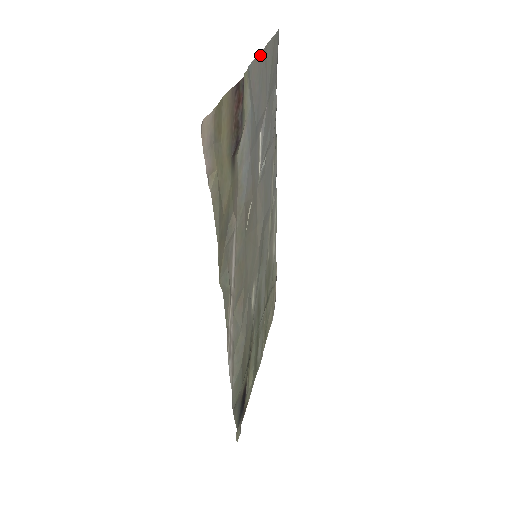
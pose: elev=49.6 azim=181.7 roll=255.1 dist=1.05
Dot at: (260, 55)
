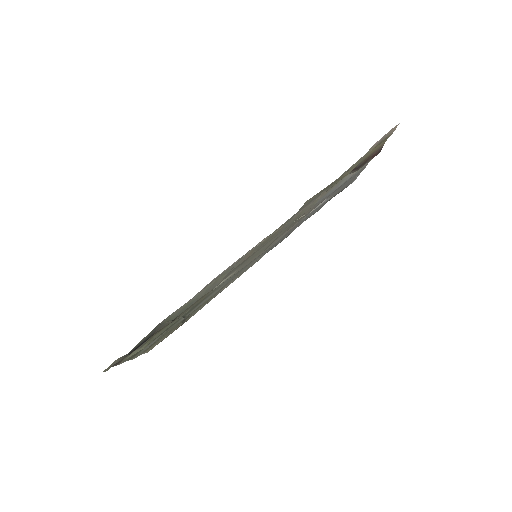
Dot at: (364, 168)
